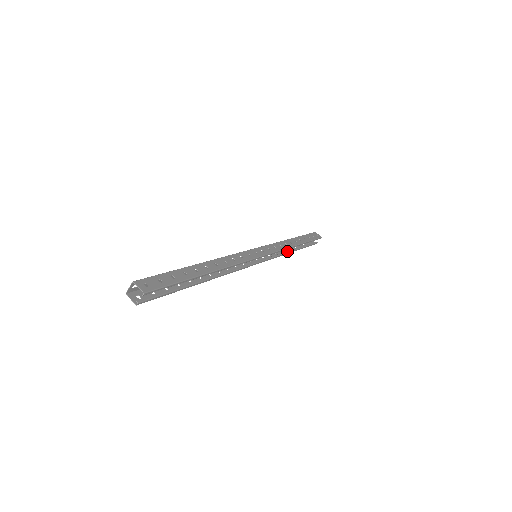
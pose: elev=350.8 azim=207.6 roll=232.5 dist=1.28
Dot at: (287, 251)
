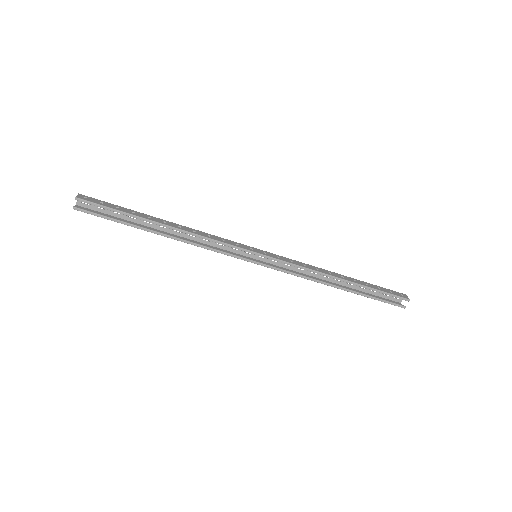
Dot at: (323, 281)
